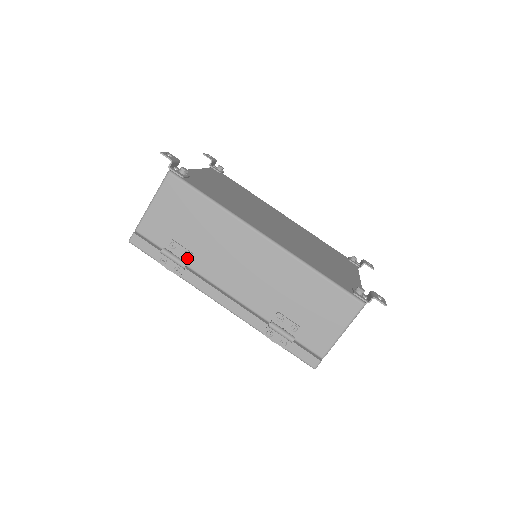
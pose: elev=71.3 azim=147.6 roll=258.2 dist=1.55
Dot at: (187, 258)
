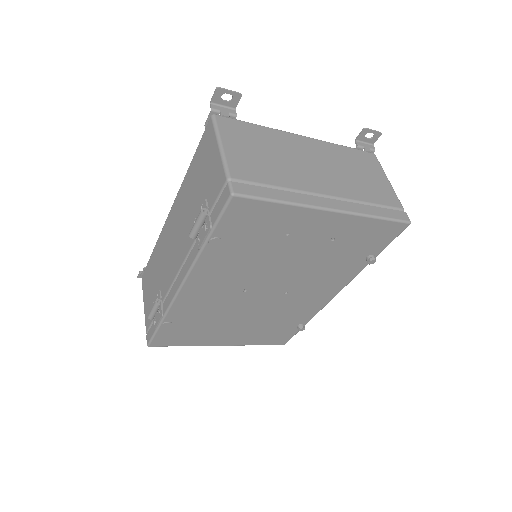
Dot at: (159, 297)
